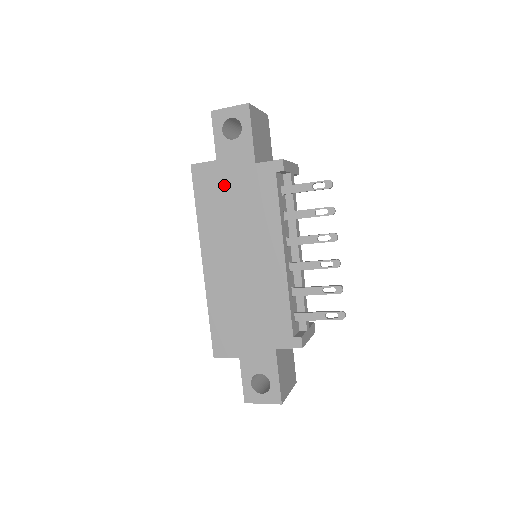
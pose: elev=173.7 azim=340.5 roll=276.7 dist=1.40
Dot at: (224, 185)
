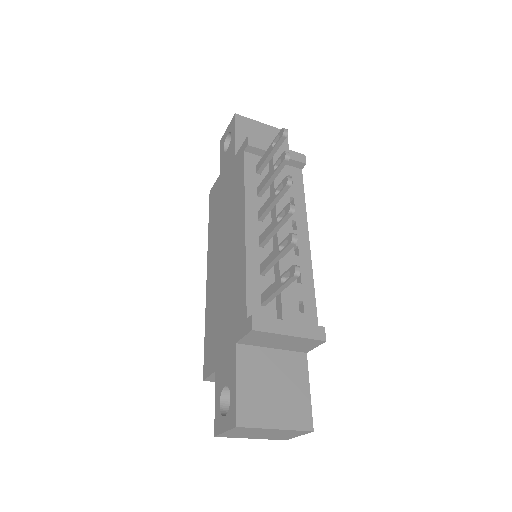
Dot at: (221, 191)
